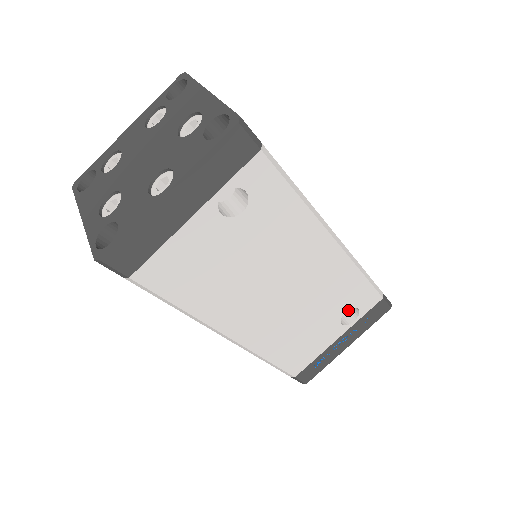
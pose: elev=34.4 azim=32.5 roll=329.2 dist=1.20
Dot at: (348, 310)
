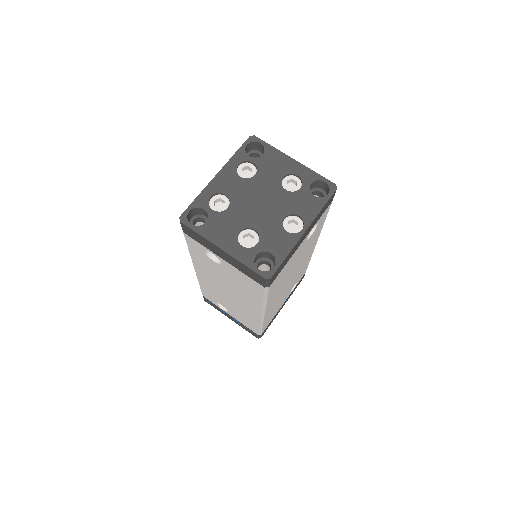
Dot at: occluded
